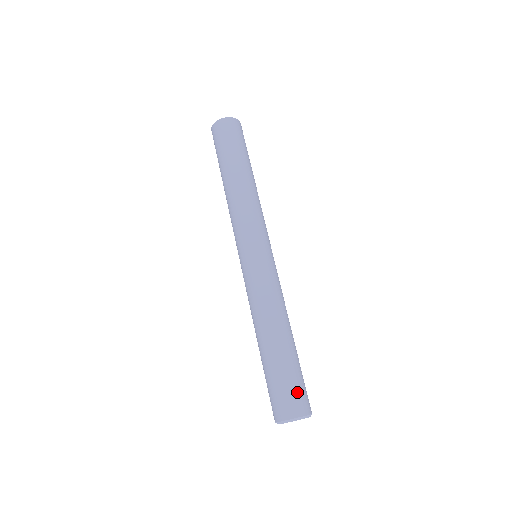
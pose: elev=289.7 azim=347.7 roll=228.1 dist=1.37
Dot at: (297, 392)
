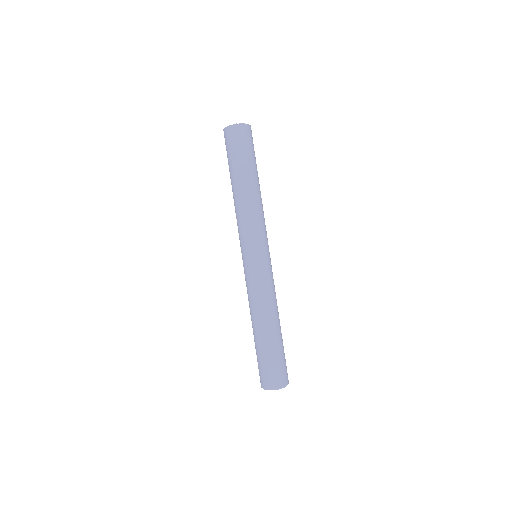
Dot at: (279, 370)
